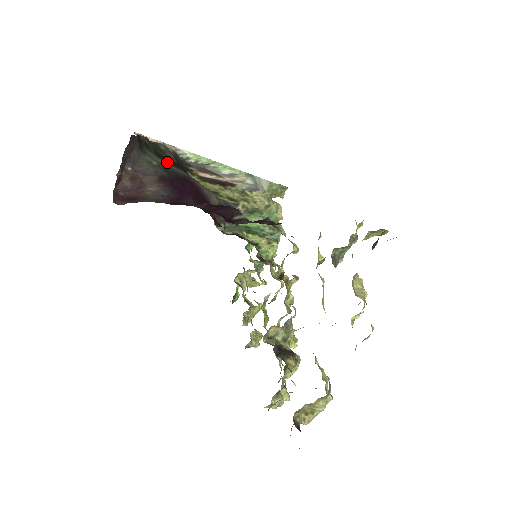
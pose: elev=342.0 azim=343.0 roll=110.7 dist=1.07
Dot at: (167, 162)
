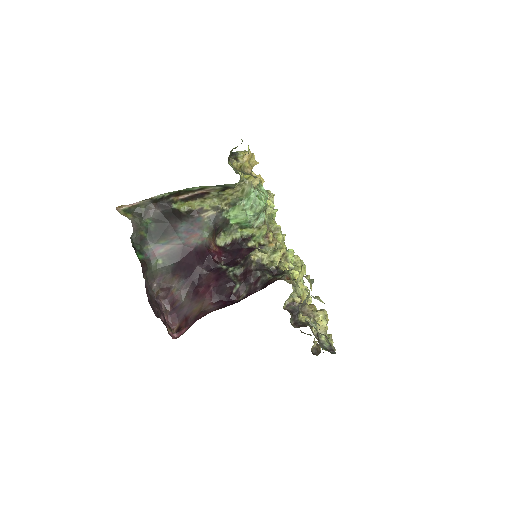
Dot at: (161, 239)
